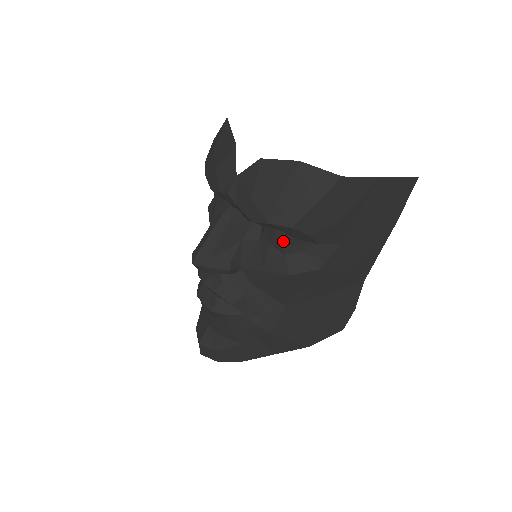
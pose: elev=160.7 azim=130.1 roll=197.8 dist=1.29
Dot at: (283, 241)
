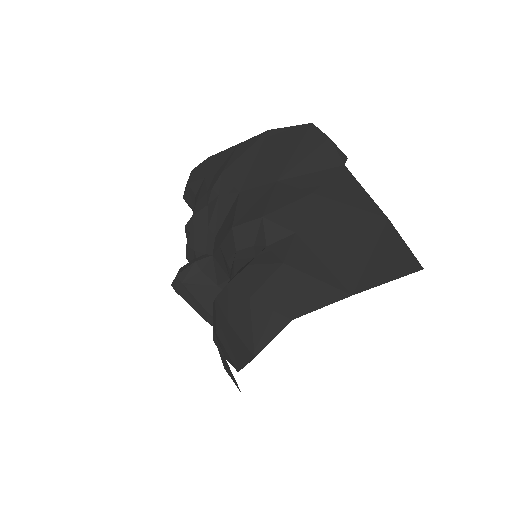
Dot at: occluded
